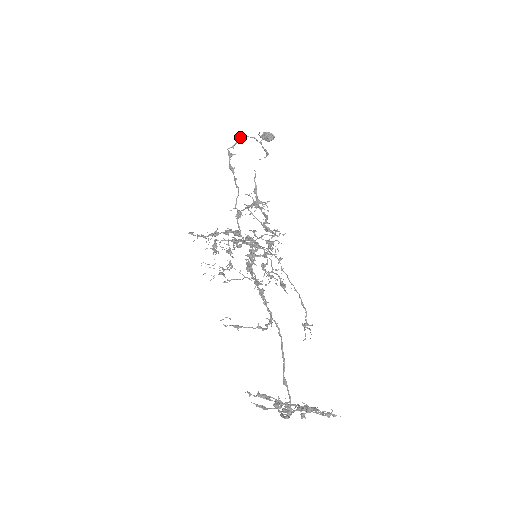
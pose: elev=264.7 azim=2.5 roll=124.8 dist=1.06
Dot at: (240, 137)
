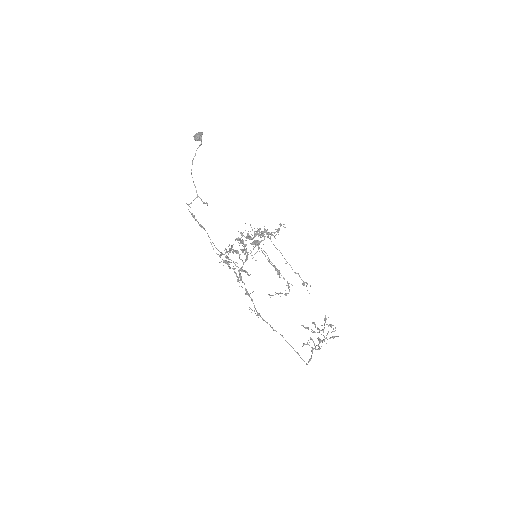
Dot at: occluded
